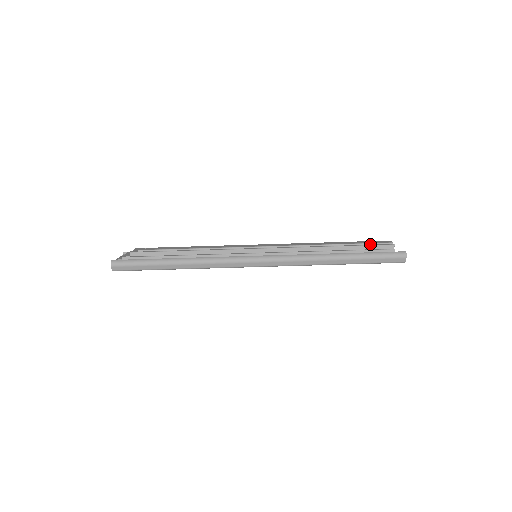
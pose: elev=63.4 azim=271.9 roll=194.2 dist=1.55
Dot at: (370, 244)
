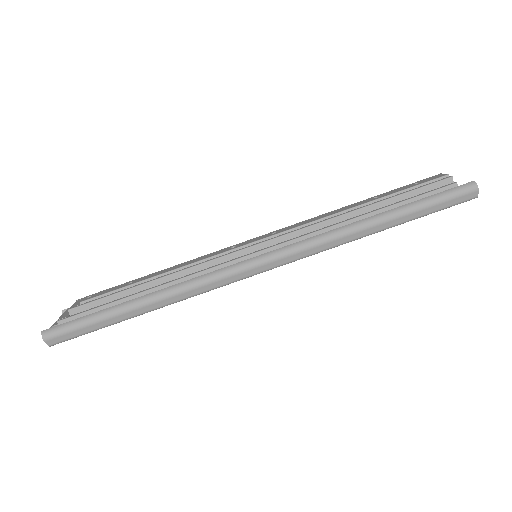
Dot at: (416, 187)
